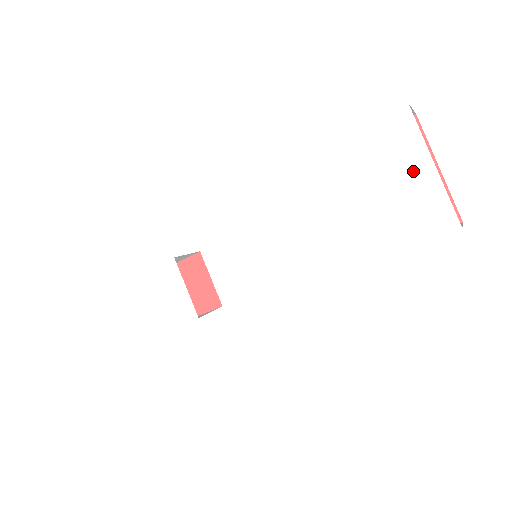
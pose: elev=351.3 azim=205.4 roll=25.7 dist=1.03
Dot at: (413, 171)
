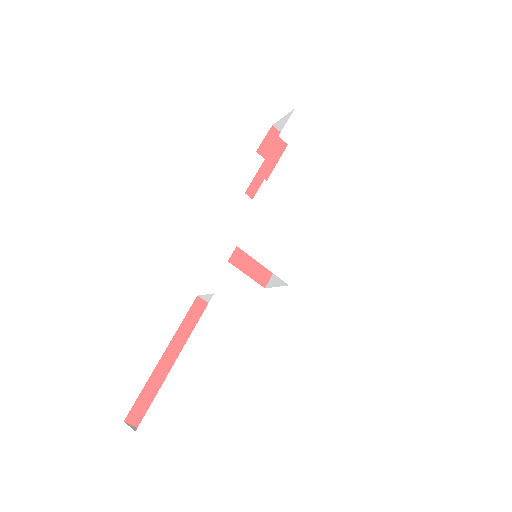
Dot at: (318, 143)
